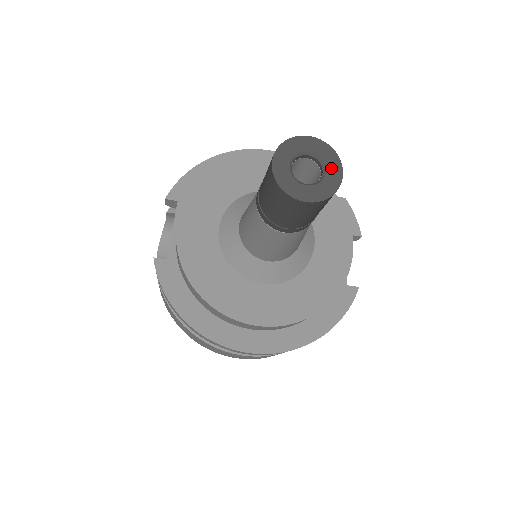
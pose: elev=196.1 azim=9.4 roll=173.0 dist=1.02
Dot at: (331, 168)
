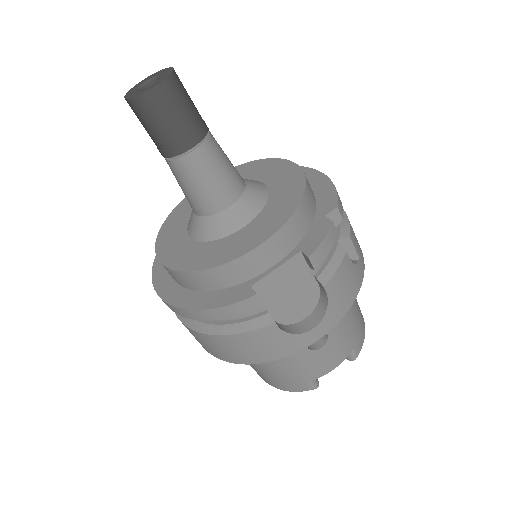
Dot at: (156, 83)
